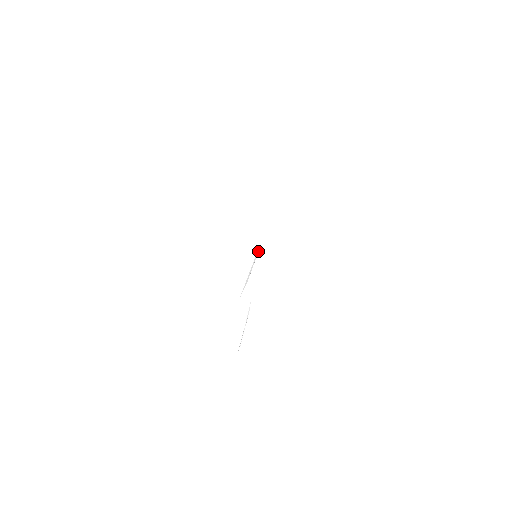
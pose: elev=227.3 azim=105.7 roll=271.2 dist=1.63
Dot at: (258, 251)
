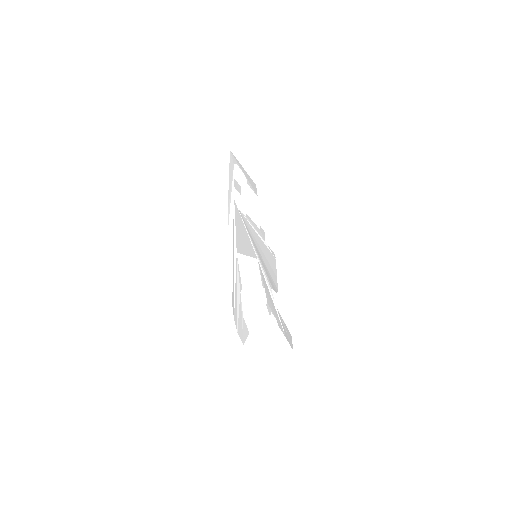
Dot at: (228, 222)
